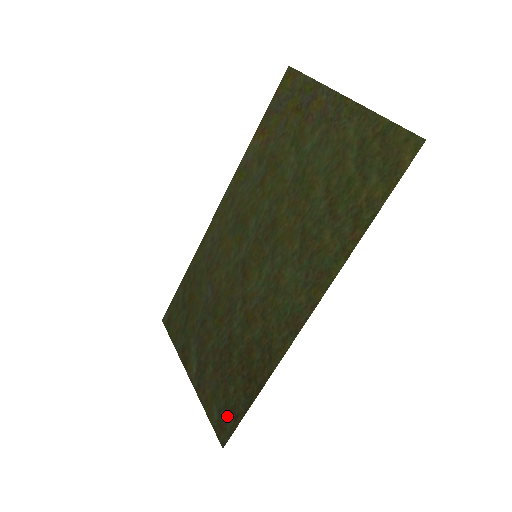
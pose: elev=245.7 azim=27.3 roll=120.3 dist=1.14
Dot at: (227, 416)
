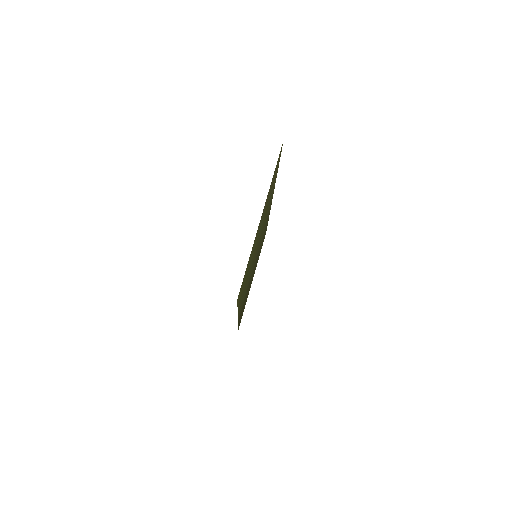
Dot at: occluded
